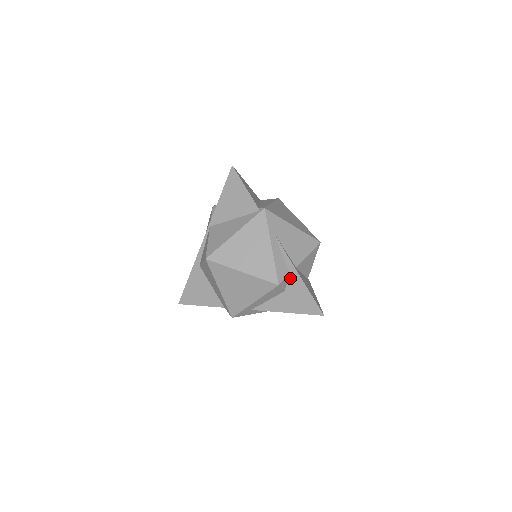
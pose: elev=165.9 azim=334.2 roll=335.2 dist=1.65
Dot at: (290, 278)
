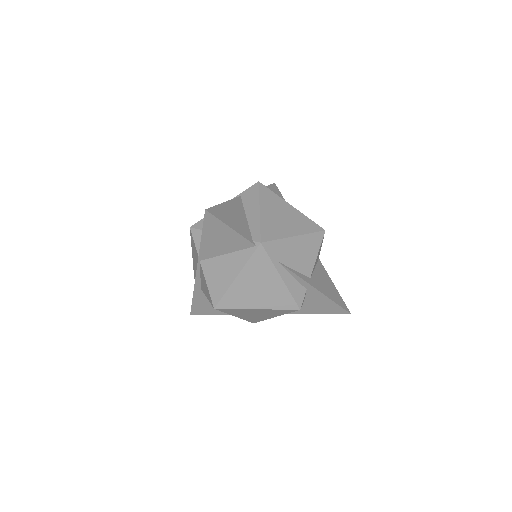
Dot at: (308, 293)
